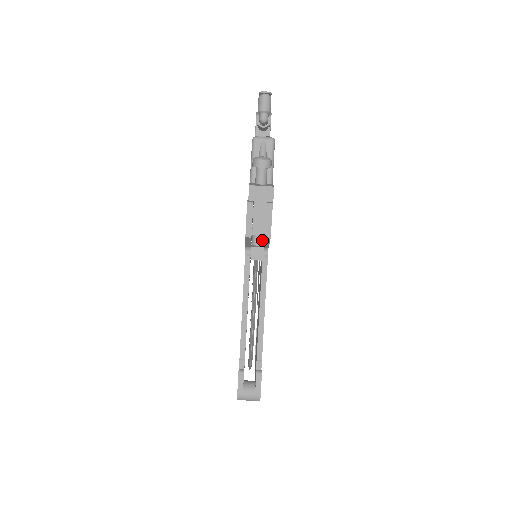
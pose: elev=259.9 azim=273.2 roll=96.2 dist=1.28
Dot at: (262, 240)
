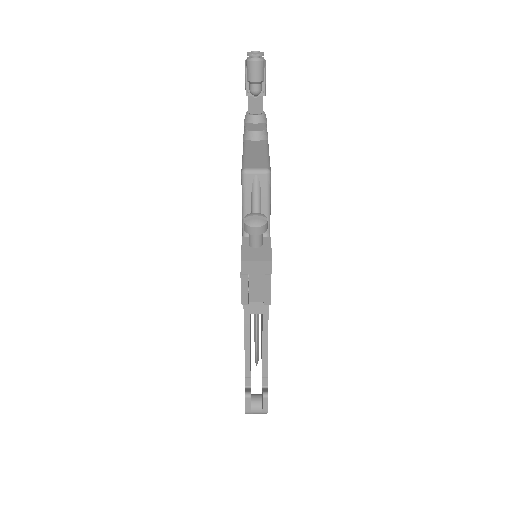
Dot at: occluded
